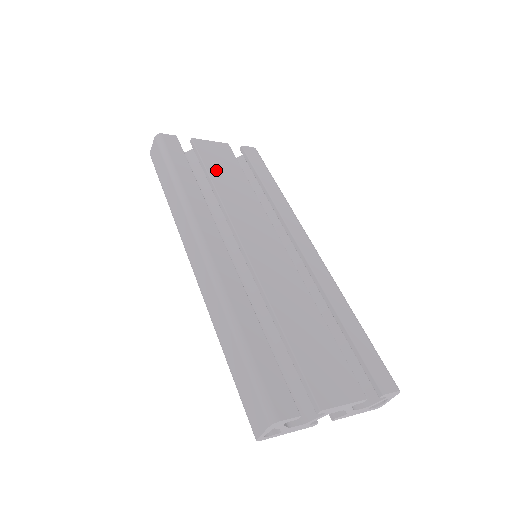
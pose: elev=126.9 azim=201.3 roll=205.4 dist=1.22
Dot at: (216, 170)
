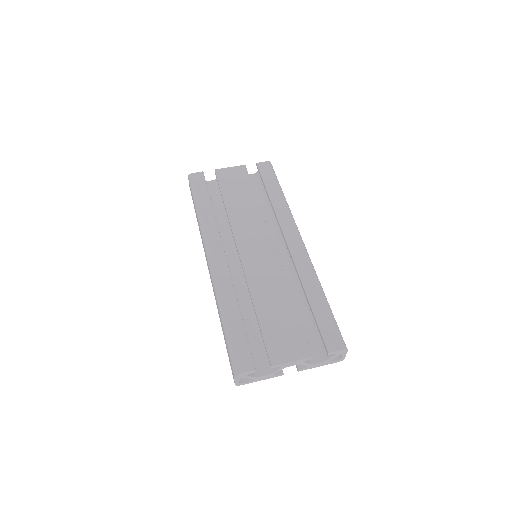
Dot at: (230, 193)
